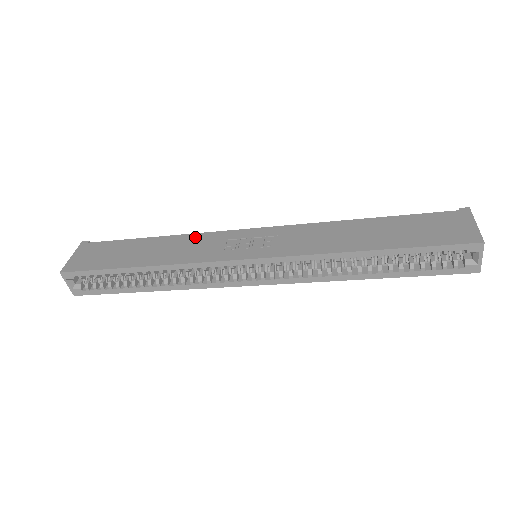
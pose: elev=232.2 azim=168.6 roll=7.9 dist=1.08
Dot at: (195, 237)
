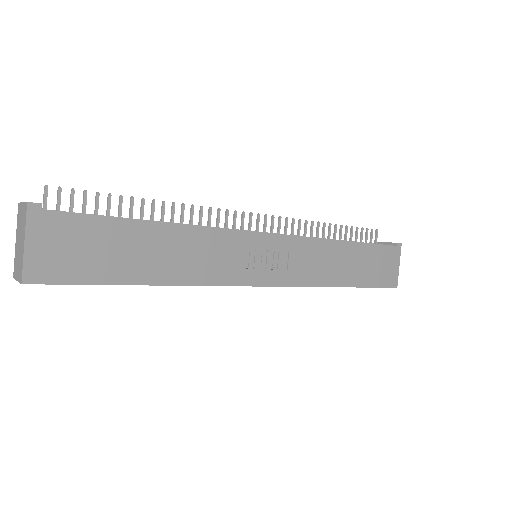
Dot at: (210, 236)
